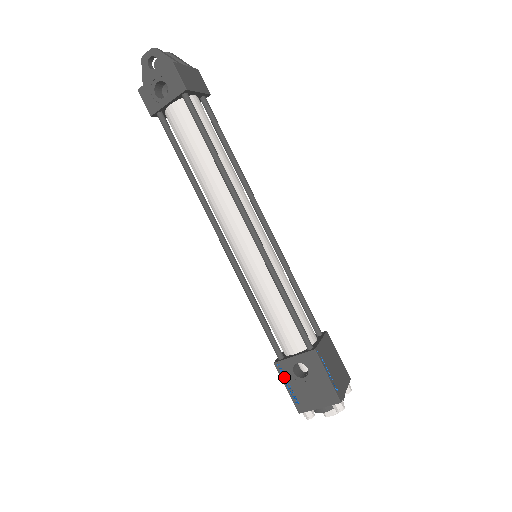
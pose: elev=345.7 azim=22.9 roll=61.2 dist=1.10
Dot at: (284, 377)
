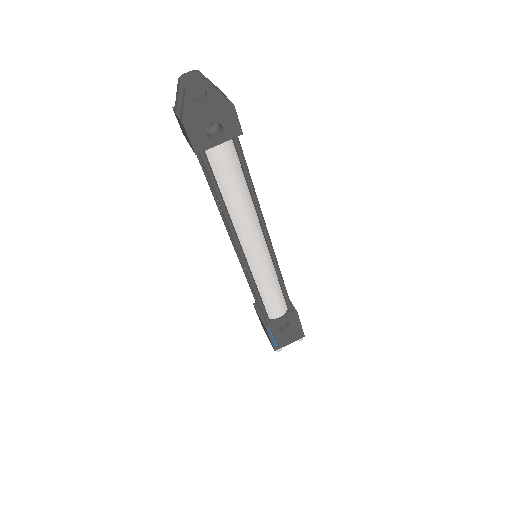
Dot at: (271, 334)
